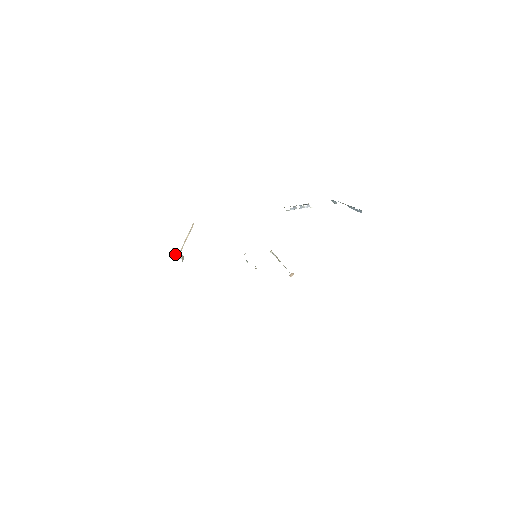
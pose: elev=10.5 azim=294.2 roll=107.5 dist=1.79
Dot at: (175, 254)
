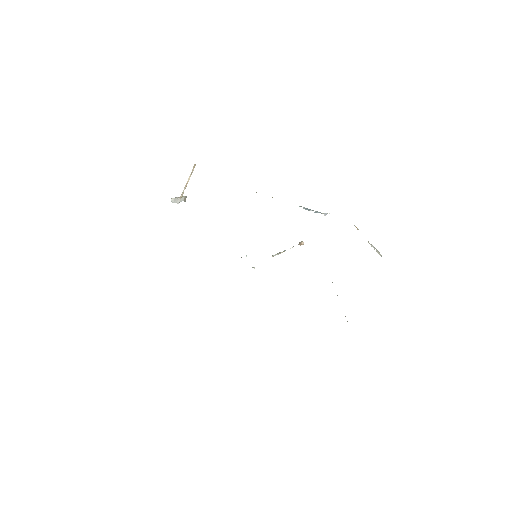
Dot at: (175, 202)
